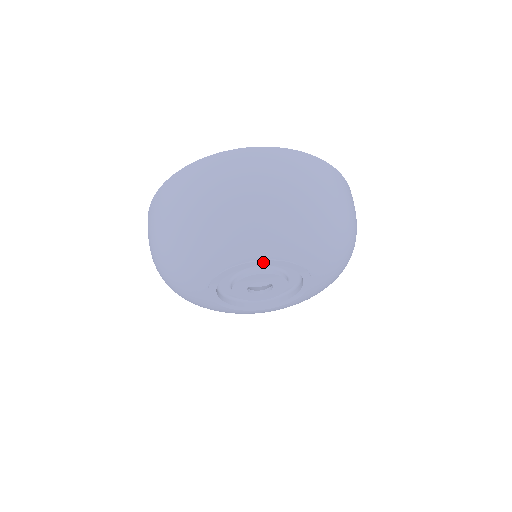
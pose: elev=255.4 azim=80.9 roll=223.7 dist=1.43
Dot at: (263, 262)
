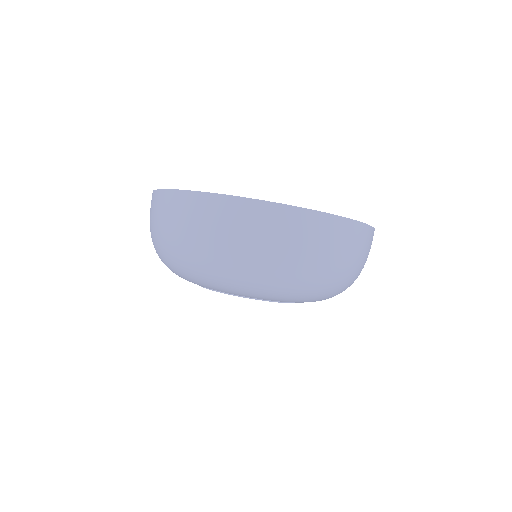
Dot at: (281, 302)
